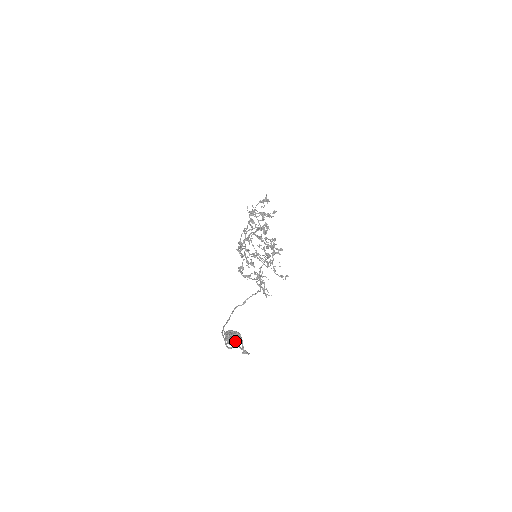
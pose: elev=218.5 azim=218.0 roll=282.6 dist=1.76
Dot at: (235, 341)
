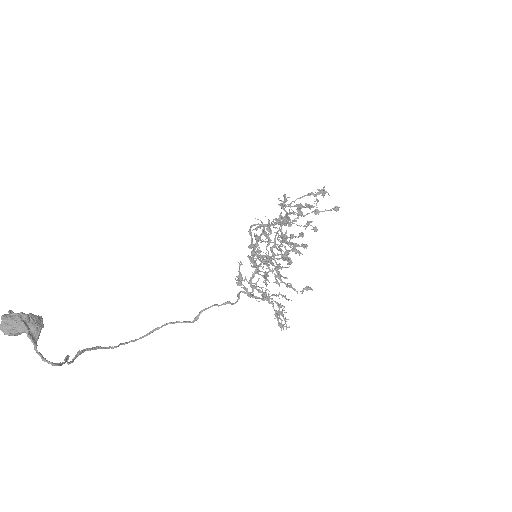
Dot at: (9, 325)
